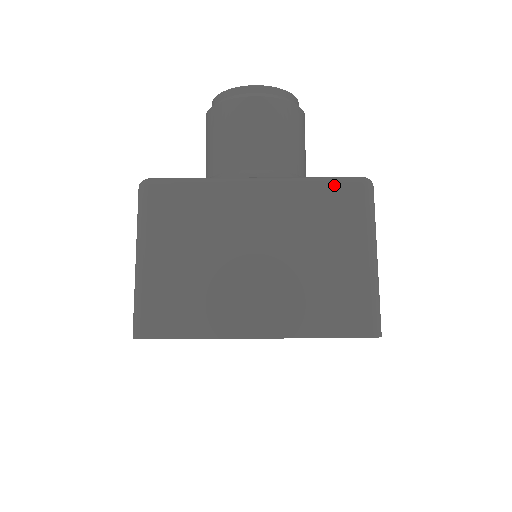
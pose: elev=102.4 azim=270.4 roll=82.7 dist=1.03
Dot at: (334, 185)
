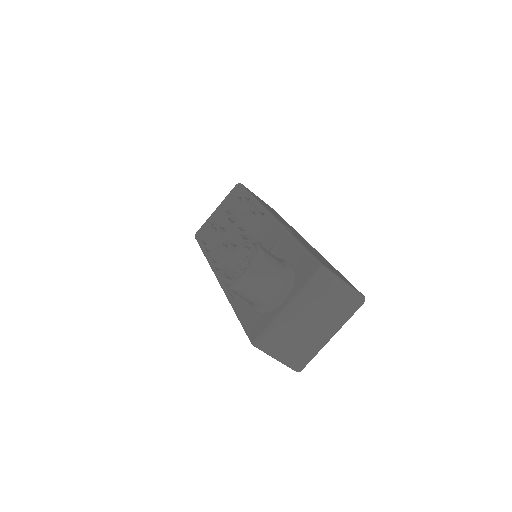
Dot at: (314, 283)
